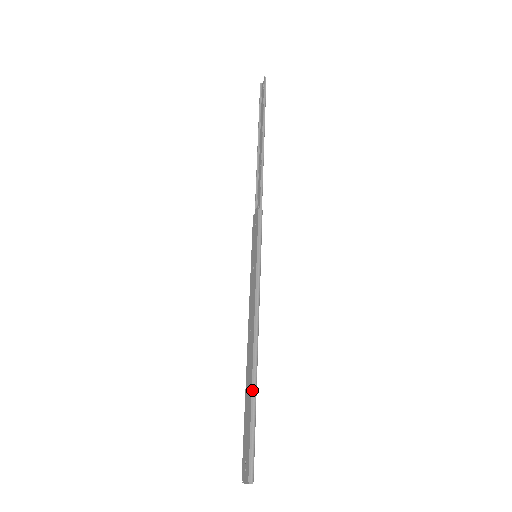
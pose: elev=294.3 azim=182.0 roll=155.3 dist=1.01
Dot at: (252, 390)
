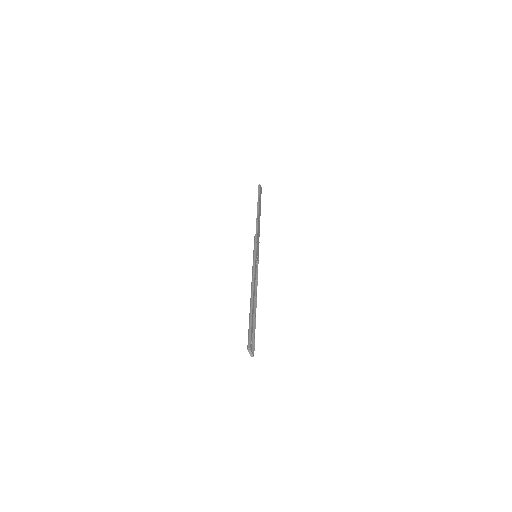
Dot at: (250, 310)
